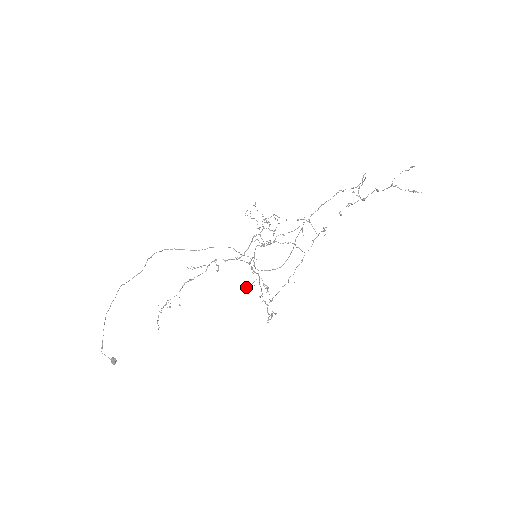
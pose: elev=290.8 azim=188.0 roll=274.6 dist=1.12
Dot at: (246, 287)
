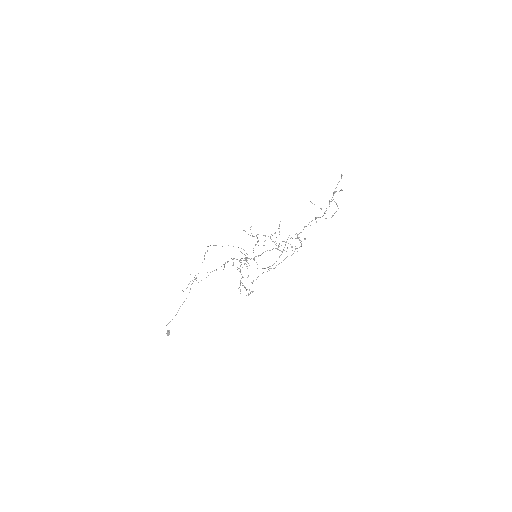
Dot at: occluded
